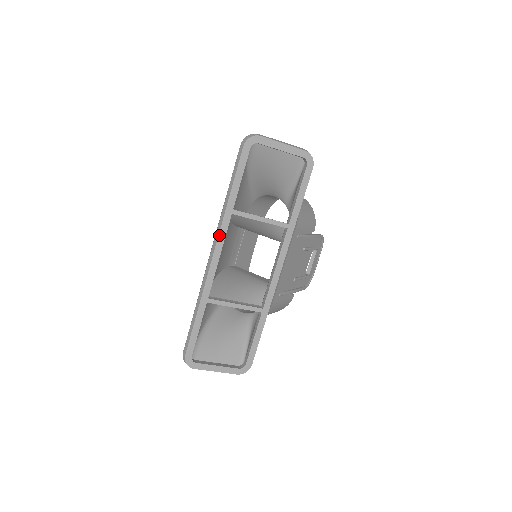
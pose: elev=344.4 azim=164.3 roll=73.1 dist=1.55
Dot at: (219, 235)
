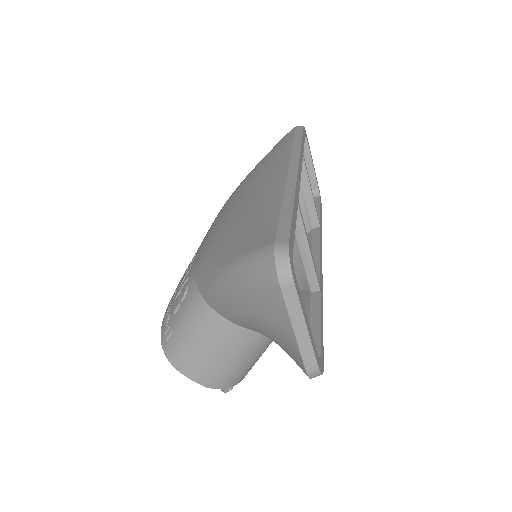
Dot at: (300, 157)
